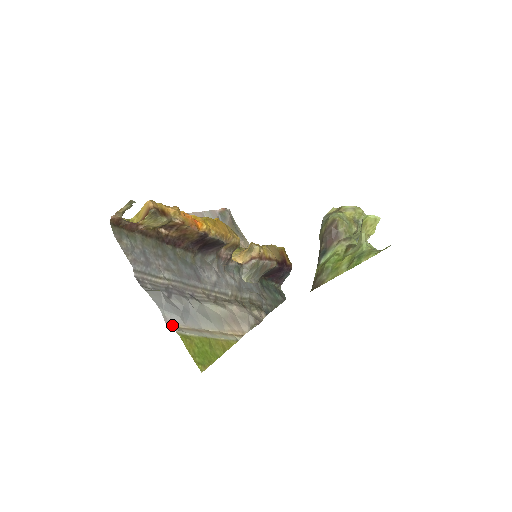
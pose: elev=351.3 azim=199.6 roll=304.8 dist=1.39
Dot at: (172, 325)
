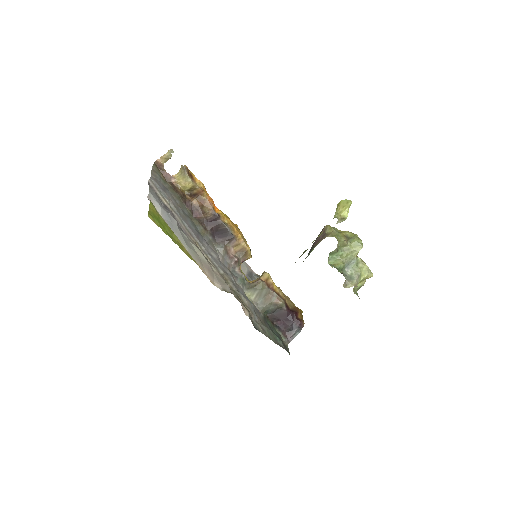
Dot at: occluded
